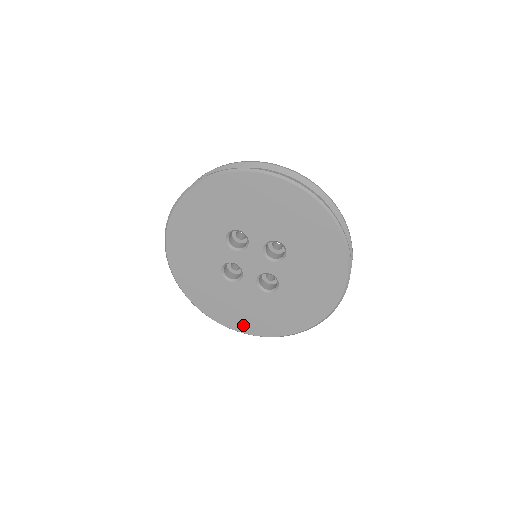
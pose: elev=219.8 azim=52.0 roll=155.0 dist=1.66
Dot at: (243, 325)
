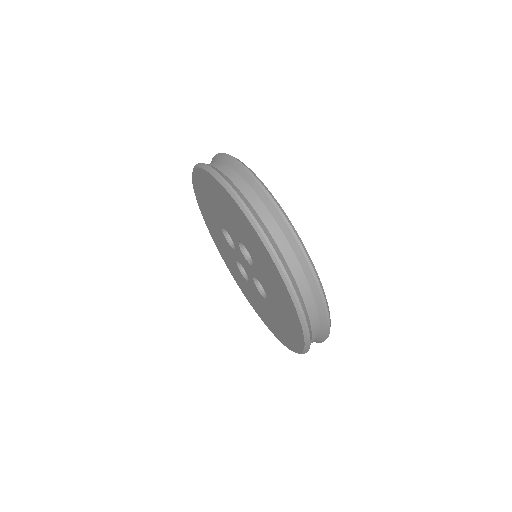
Dot at: (273, 329)
